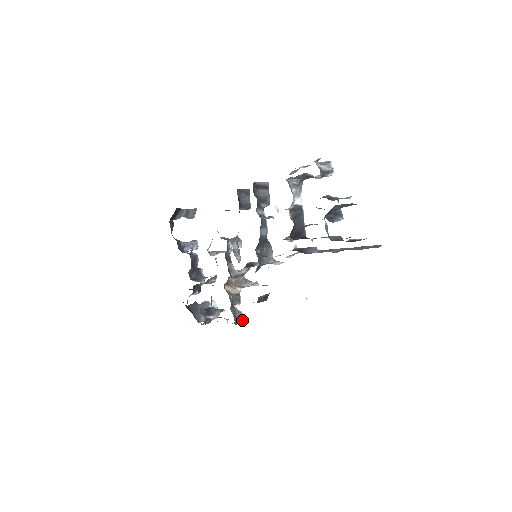
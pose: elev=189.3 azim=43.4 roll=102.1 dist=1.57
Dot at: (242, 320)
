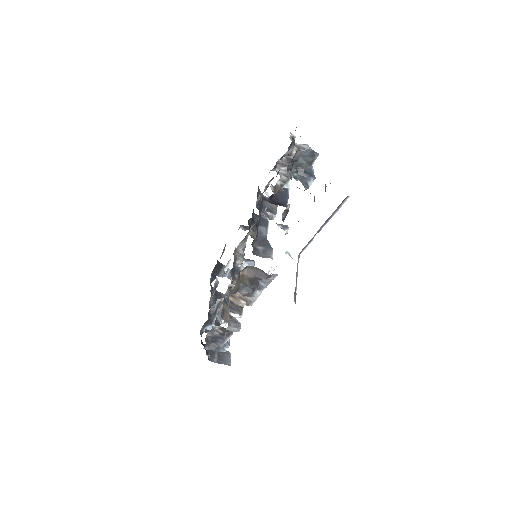
Dot at: (238, 331)
